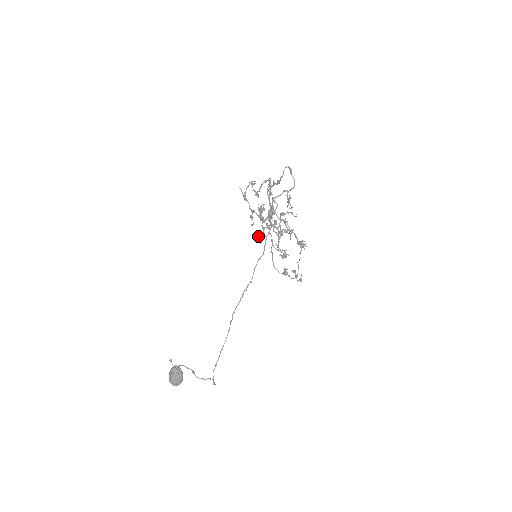
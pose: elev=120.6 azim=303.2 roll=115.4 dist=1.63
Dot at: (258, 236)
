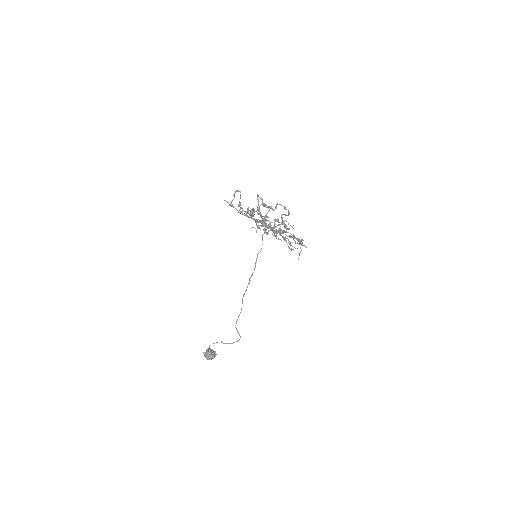
Dot at: (252, 227)
